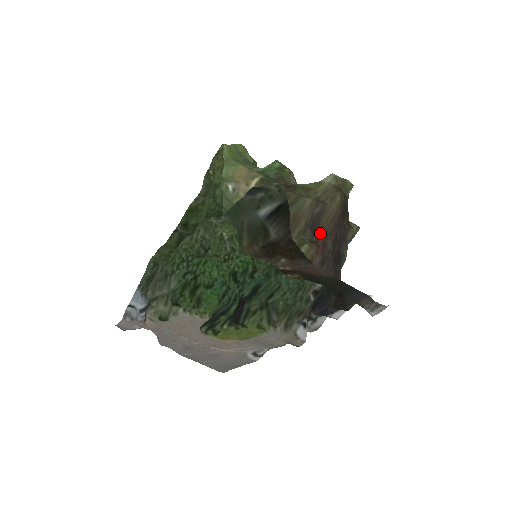
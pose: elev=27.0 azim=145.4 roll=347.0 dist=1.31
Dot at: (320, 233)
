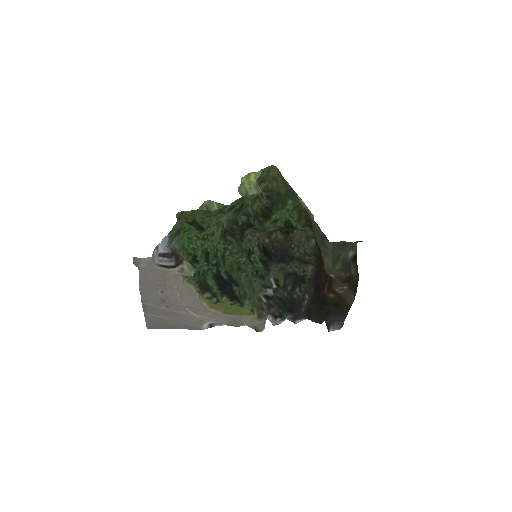
Dot at: (324, 270)
